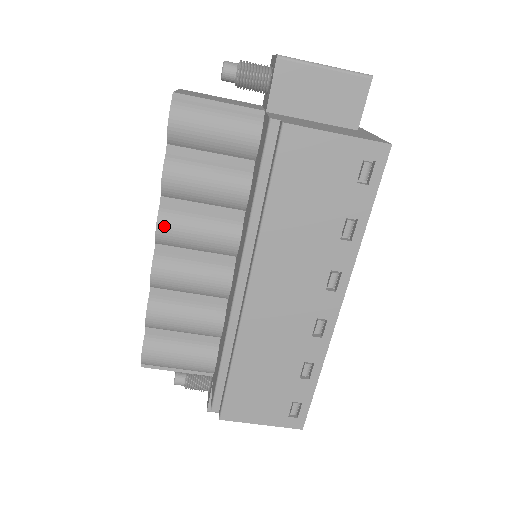
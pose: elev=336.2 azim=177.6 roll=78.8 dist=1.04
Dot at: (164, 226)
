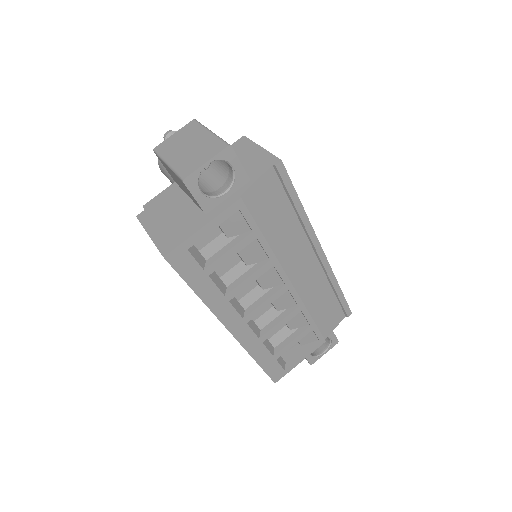
Dot at: occluded
